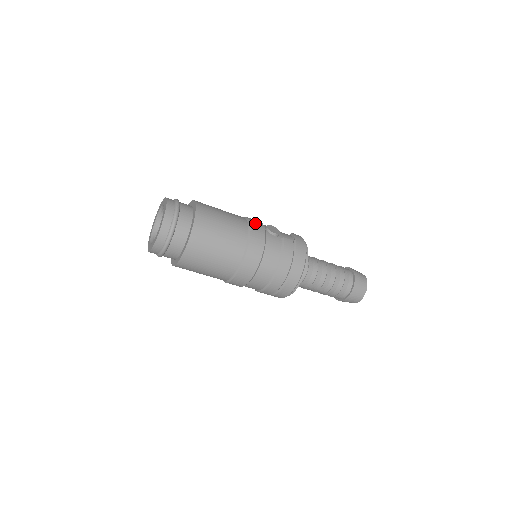
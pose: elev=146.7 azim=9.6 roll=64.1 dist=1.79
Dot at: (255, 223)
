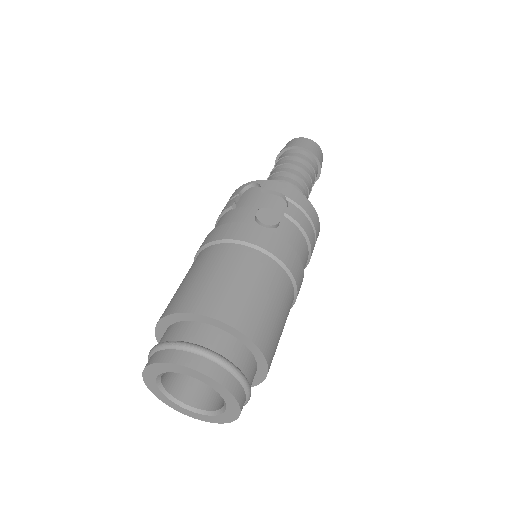
Dot at: (259, 238)
